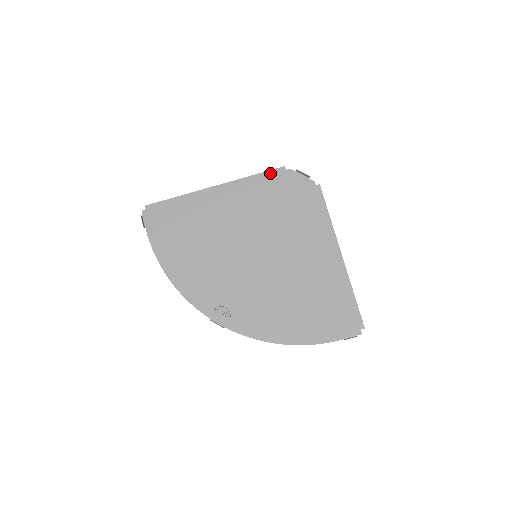
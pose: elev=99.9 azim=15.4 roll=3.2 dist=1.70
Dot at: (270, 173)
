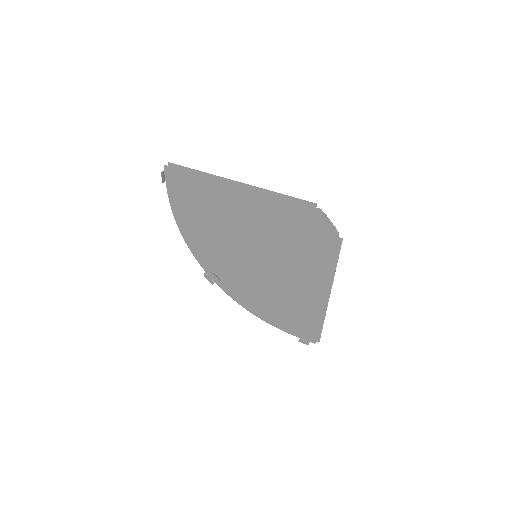
Dot at: (298, 202)
